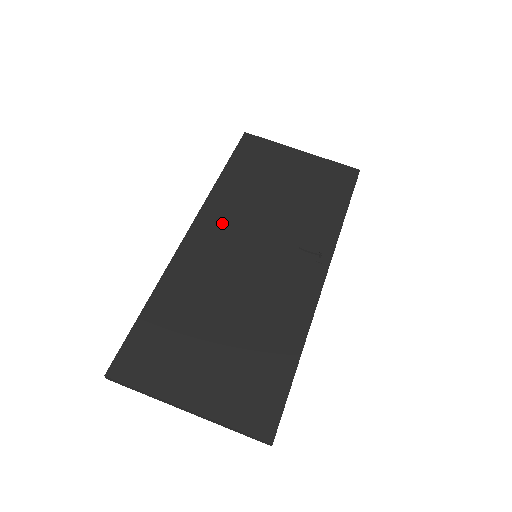
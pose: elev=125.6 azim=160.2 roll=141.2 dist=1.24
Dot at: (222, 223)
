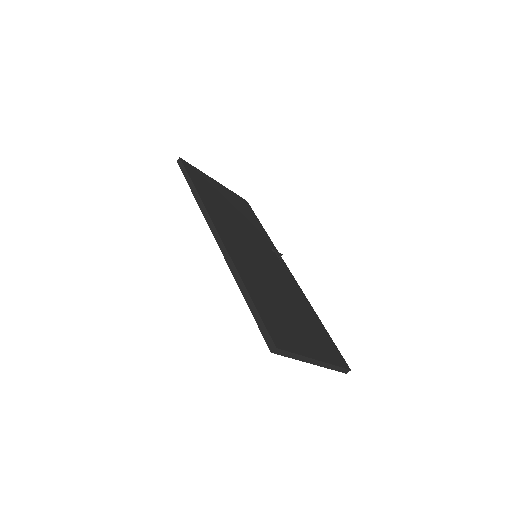
Dot at: (228, 230)
